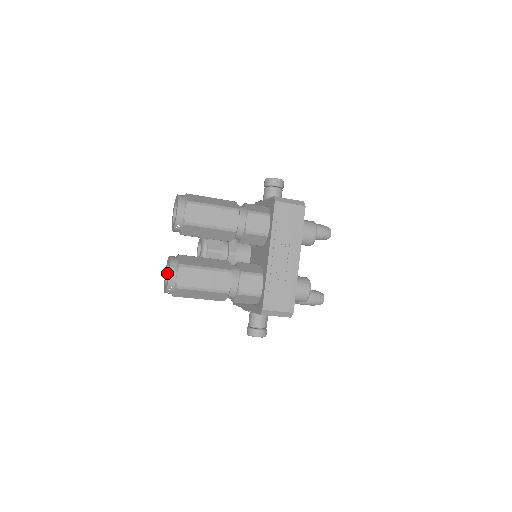
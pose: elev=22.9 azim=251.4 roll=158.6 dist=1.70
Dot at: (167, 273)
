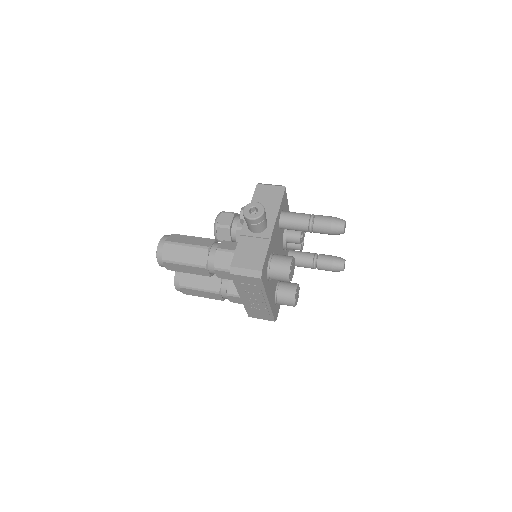
Dot at: occluded
